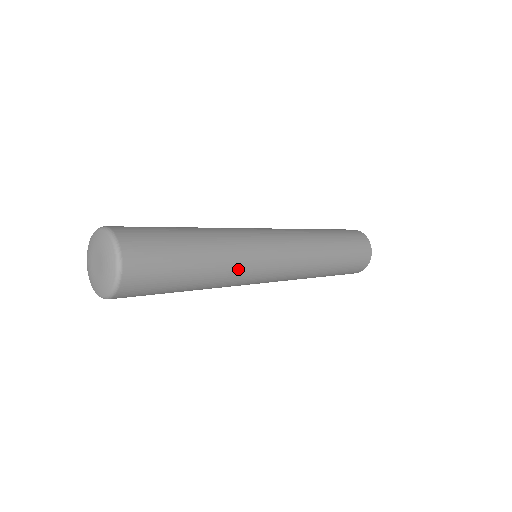
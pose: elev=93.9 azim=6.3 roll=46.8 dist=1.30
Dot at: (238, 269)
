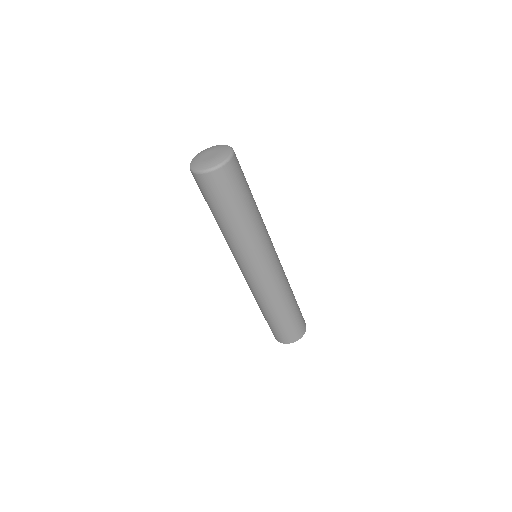
Dot at: (245, 244)
